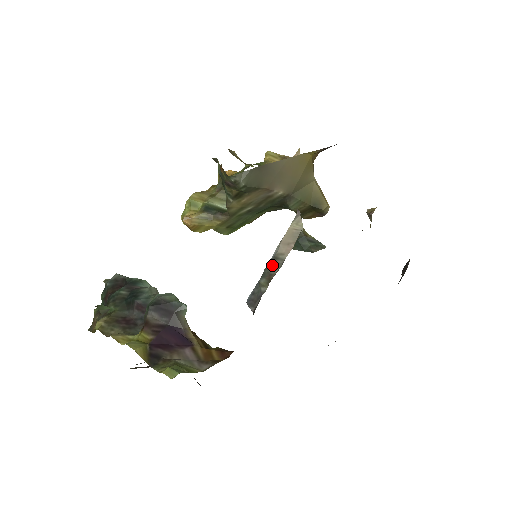
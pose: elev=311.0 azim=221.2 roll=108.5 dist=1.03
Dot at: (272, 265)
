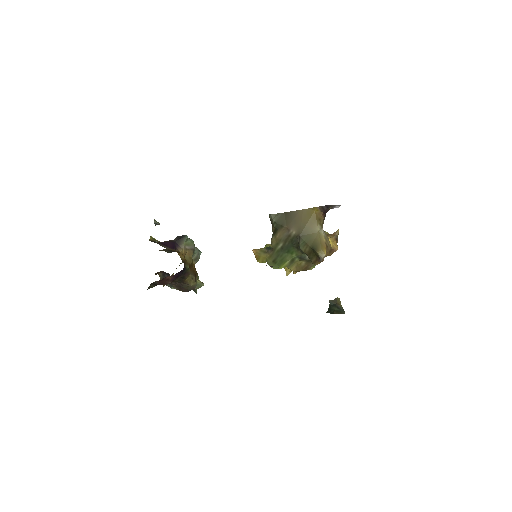
Dot at: occluded
